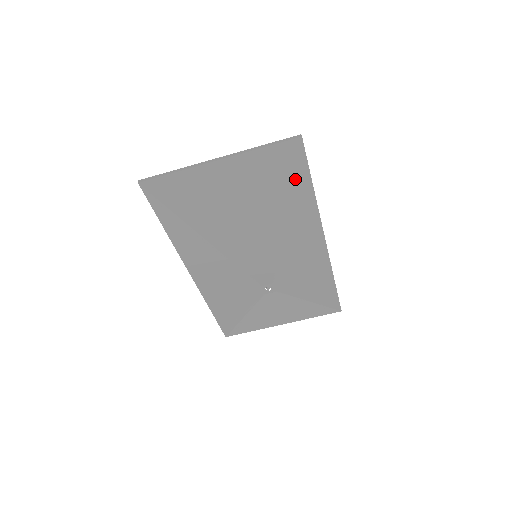
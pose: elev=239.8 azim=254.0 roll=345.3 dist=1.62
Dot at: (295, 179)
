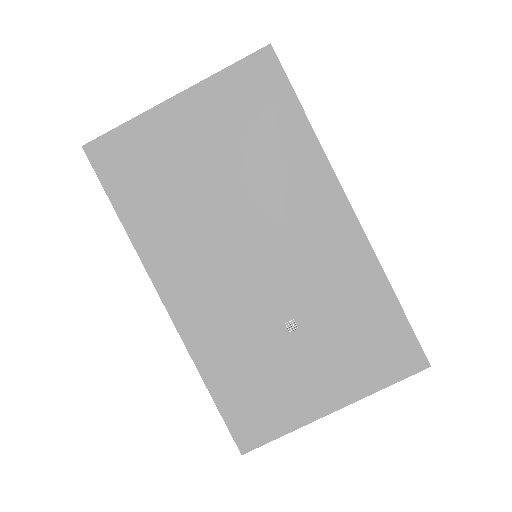
Dot at: (278, 108)
